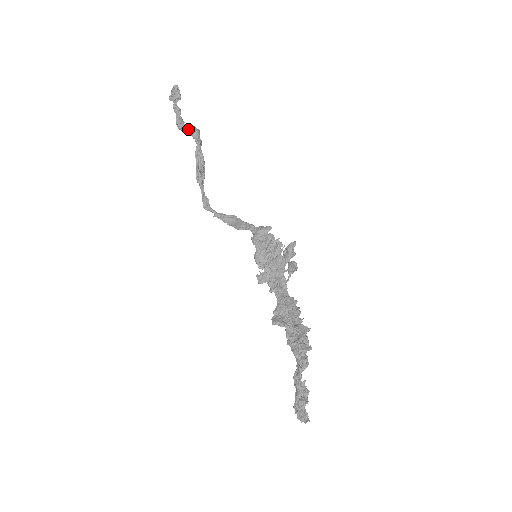
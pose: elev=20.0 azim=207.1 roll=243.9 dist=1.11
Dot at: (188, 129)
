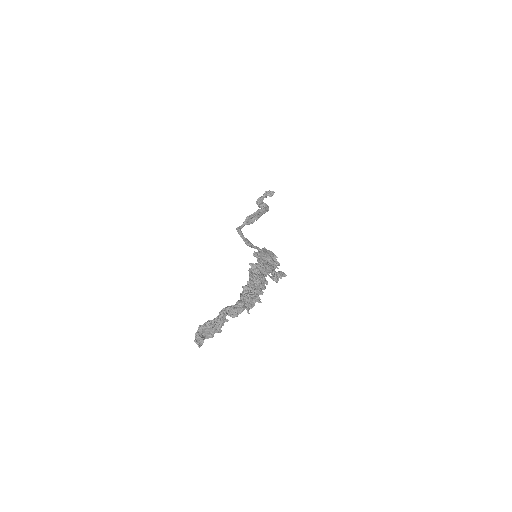
Dot at: (264, 203)
